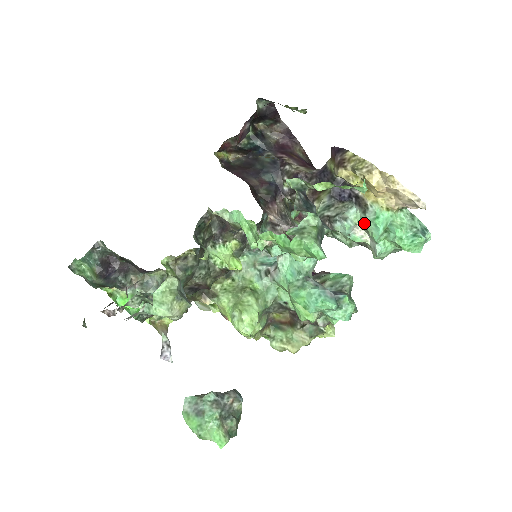
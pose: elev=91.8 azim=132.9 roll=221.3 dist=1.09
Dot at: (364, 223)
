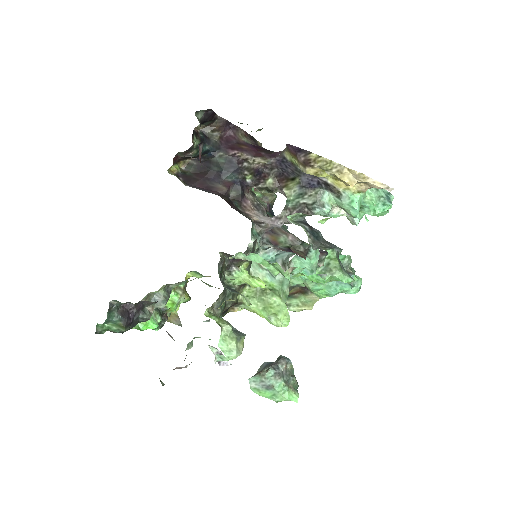
Dot at: (340, 205)
